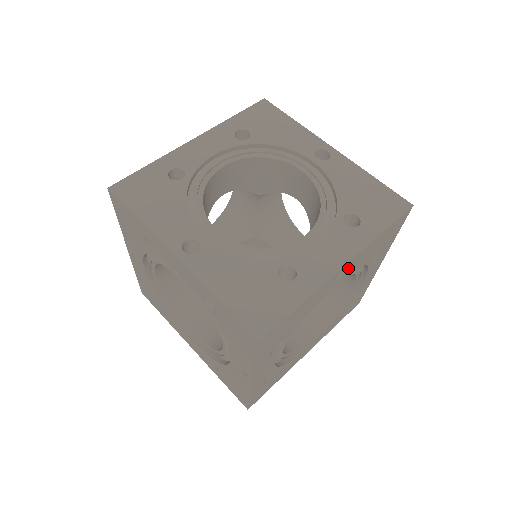
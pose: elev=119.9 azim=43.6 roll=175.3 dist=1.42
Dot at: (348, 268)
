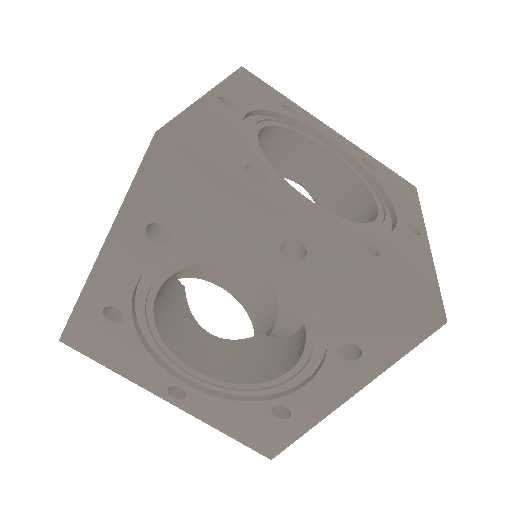
Dot at: occluded
